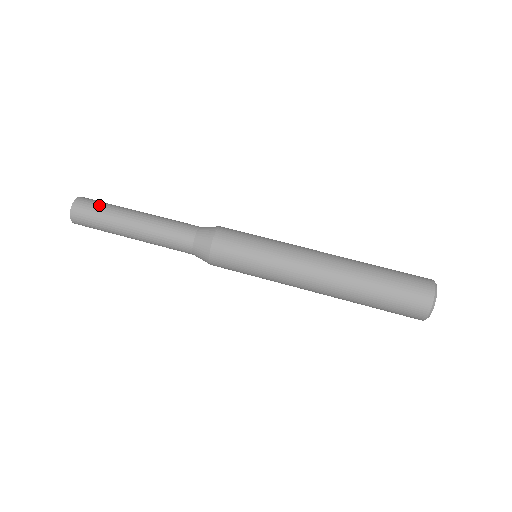
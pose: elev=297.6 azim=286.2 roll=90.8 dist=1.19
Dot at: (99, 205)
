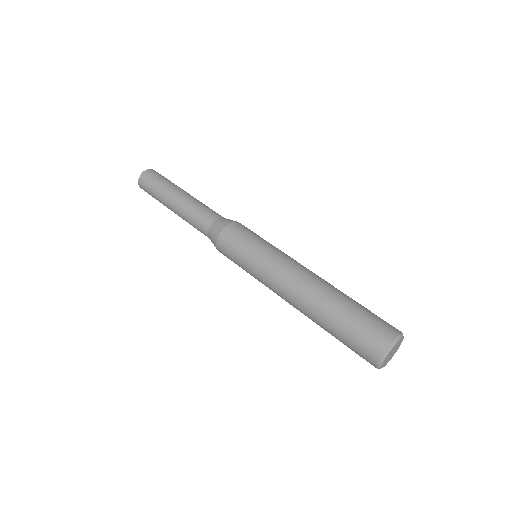
Dot at: (164, 177)
